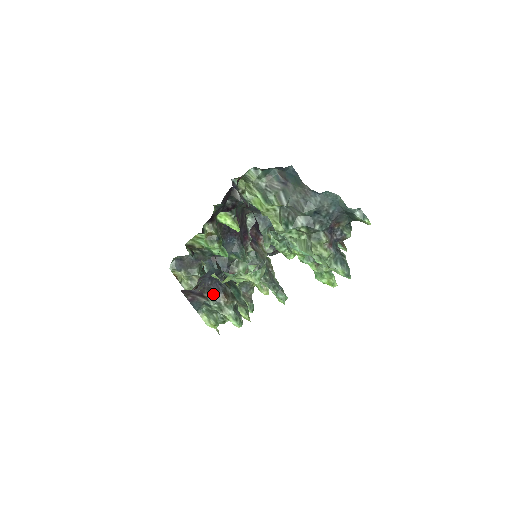
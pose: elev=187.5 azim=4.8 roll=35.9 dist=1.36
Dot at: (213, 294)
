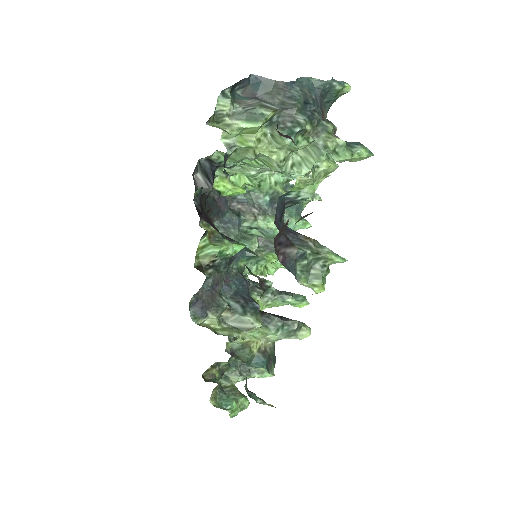
Dot at: (295, 242)
